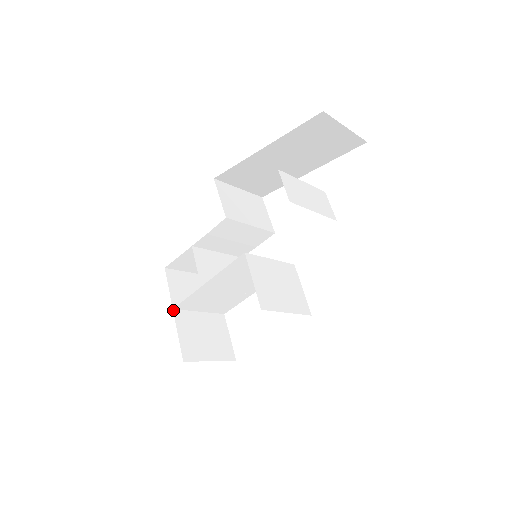
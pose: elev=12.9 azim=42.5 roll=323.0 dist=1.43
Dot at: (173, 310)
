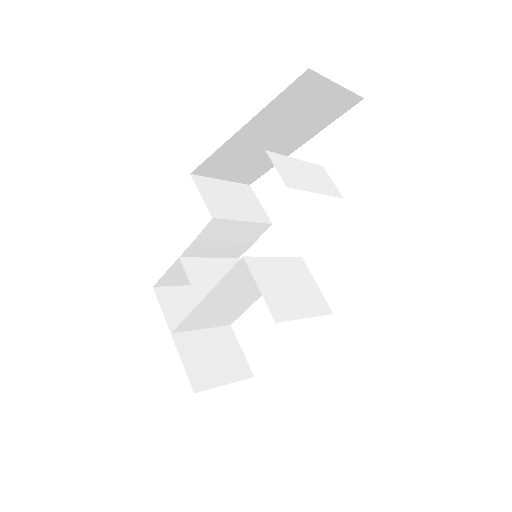
Dot at: occluded
